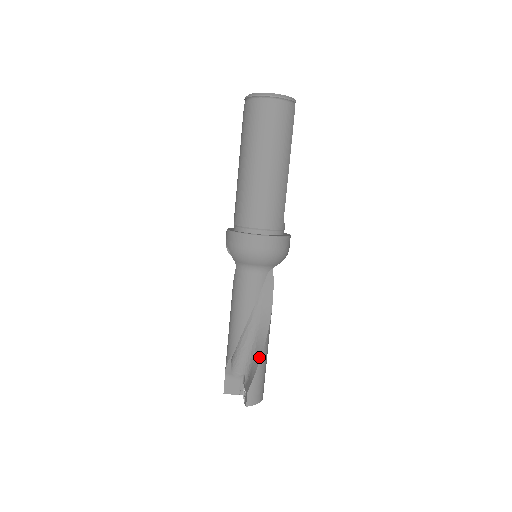
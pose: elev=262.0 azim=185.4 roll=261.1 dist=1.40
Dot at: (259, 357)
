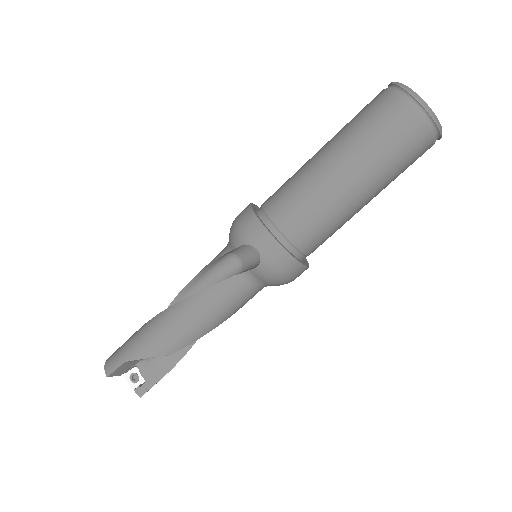
Dot at: (184, 352)
